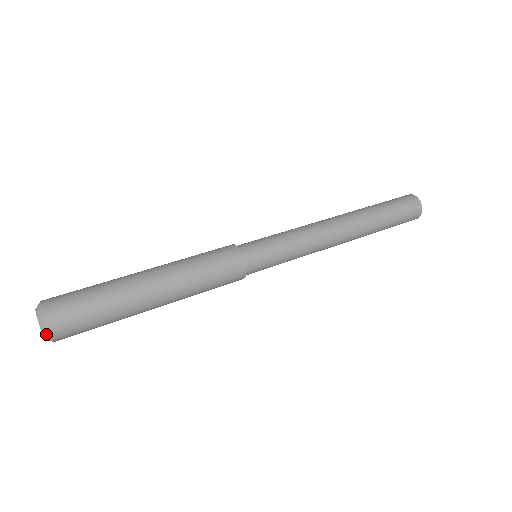
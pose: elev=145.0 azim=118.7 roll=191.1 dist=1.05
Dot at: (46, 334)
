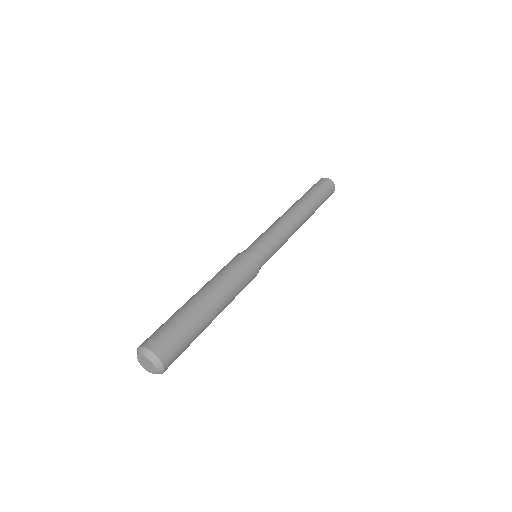
Dot at: (159, 373)
